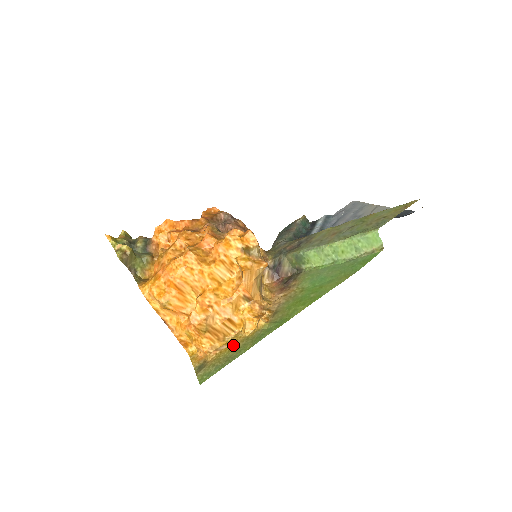
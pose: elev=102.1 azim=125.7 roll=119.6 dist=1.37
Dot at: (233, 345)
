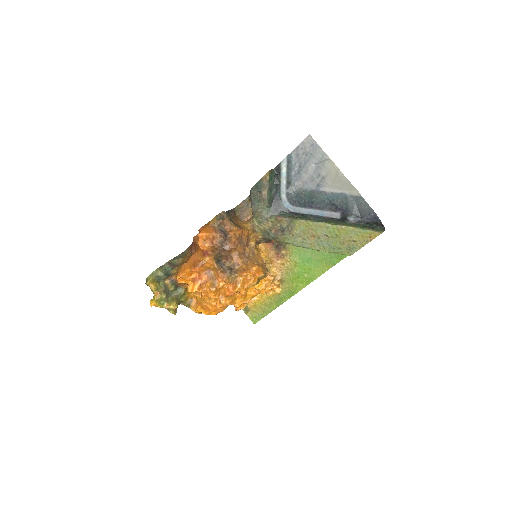
Dot at: (262, 300)
